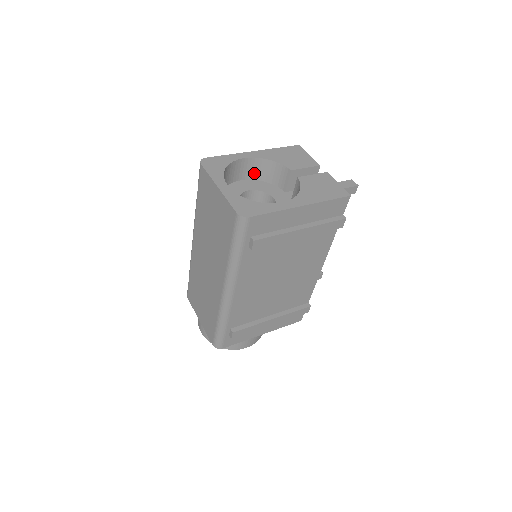
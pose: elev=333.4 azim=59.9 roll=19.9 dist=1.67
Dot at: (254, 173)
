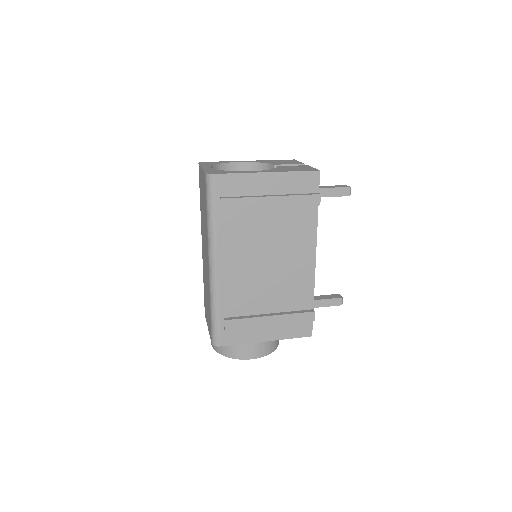
Dot at: occluded
